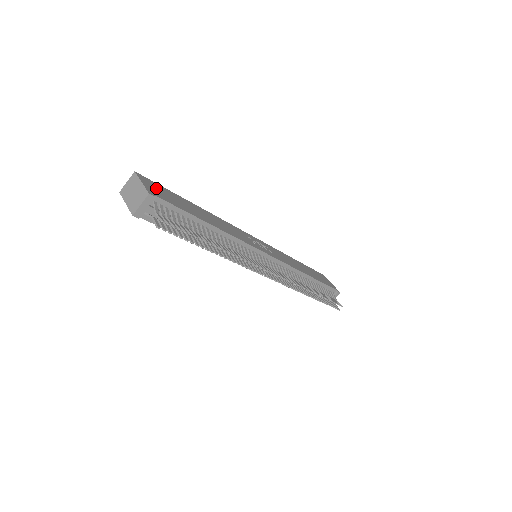
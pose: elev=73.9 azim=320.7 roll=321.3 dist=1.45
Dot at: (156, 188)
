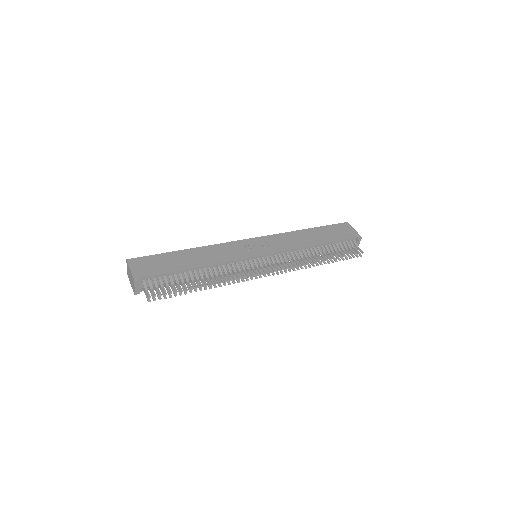
Dot at: (144, 265)
